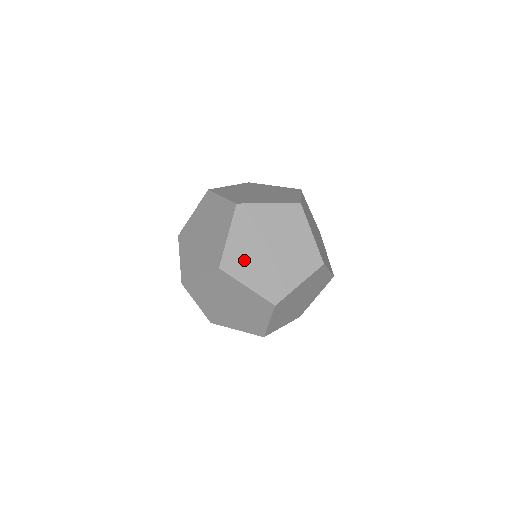
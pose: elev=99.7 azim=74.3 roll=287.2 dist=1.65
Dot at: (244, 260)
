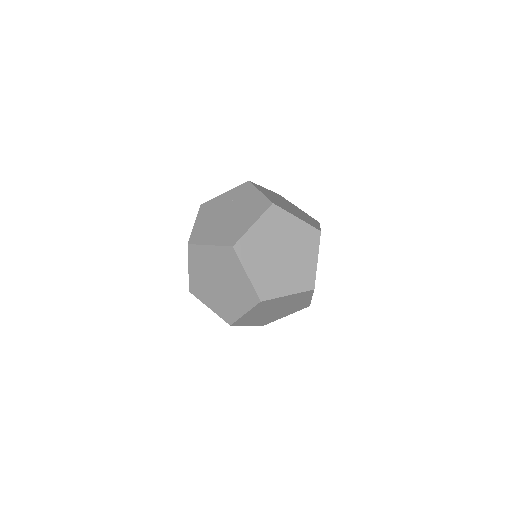
Dot at: (271, 280)
